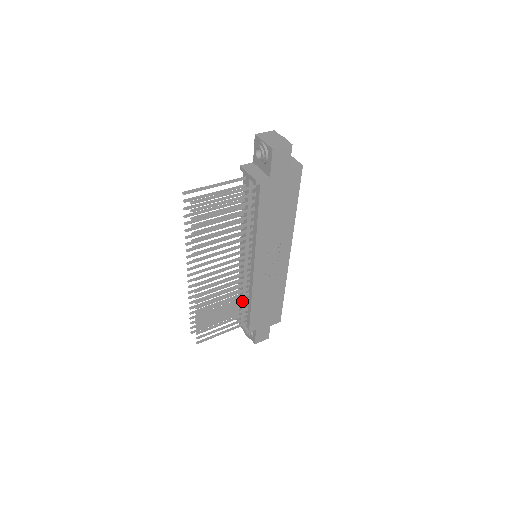
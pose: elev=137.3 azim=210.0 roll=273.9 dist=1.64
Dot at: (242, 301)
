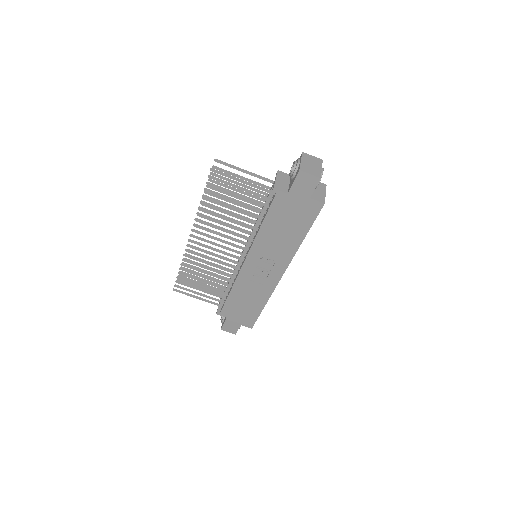
Dot at: (225, 284)
